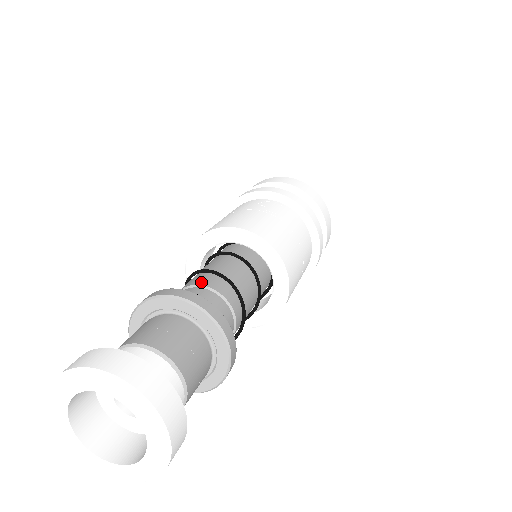
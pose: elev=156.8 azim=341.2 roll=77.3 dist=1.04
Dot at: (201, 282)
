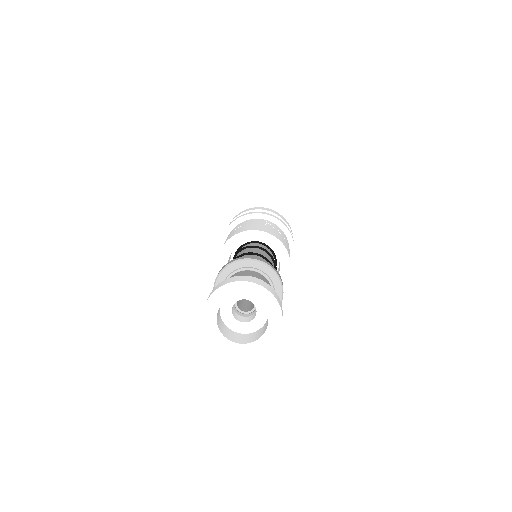
Dot at: occluded
